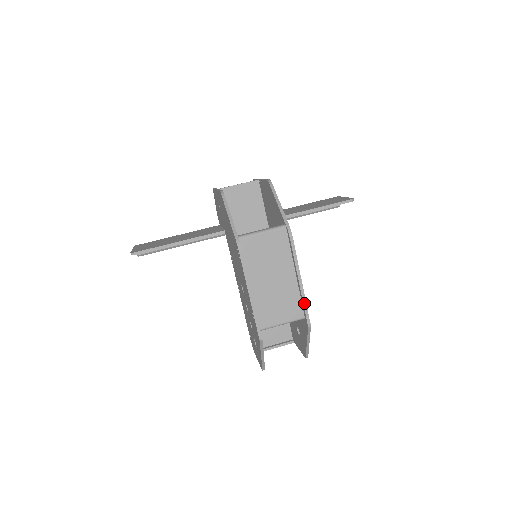
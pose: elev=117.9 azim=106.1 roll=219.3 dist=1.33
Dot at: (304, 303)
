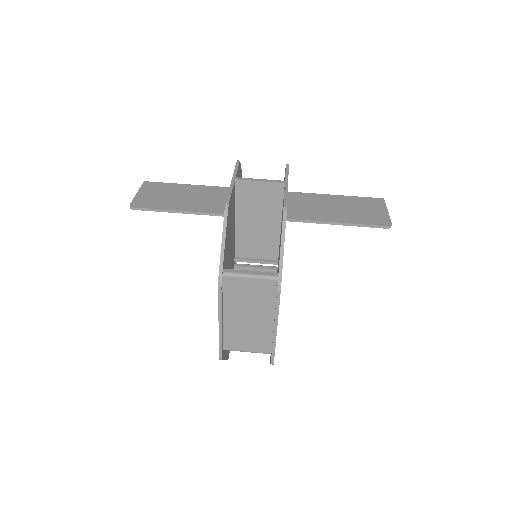
Dot at: (273, 347)
